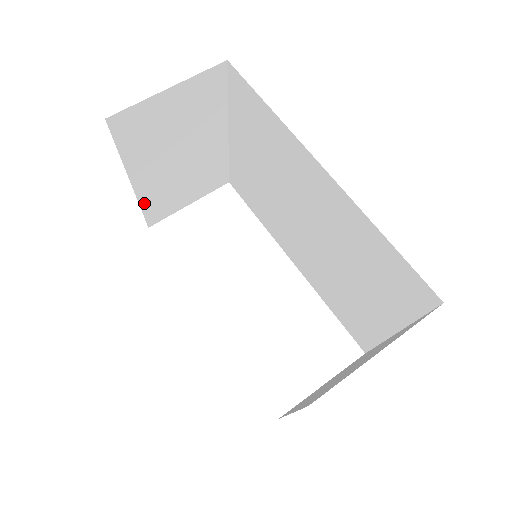
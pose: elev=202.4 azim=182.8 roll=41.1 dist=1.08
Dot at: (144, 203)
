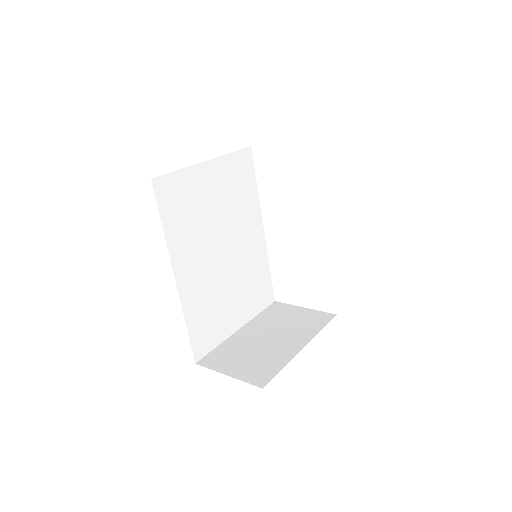
Dot at: occluded
